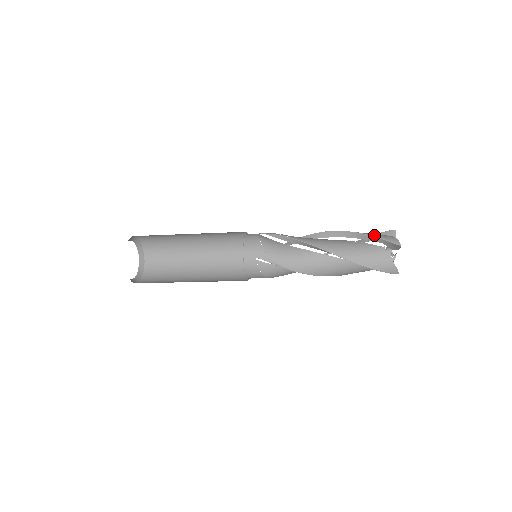
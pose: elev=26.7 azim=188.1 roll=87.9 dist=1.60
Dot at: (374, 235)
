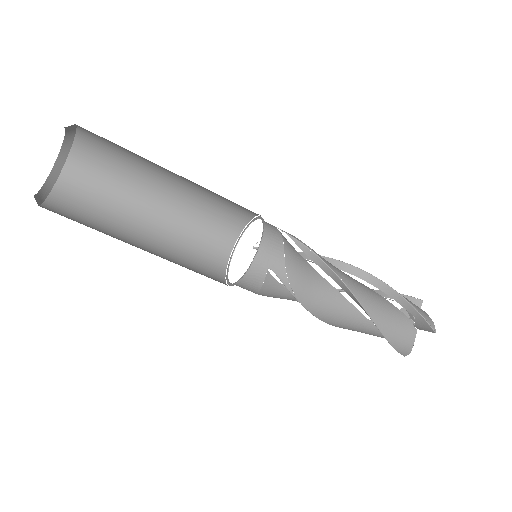
Dot at: (413, 304)
